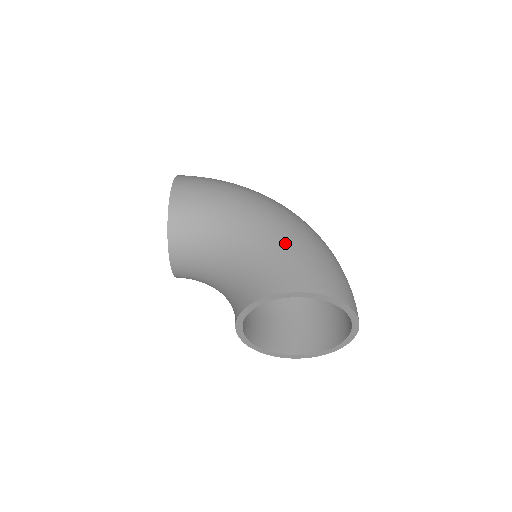
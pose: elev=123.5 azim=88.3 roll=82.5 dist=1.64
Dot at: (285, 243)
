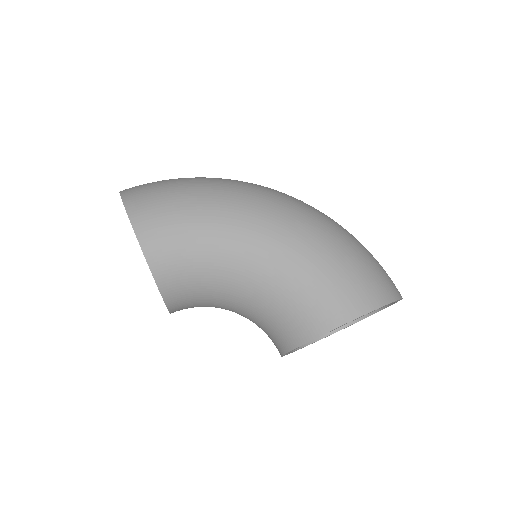
Dot at: (312, 258)
